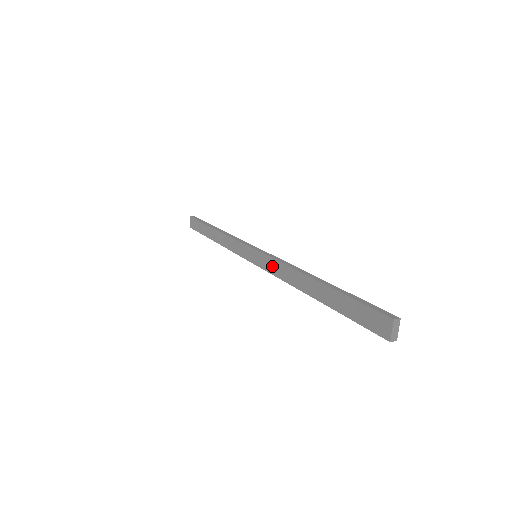
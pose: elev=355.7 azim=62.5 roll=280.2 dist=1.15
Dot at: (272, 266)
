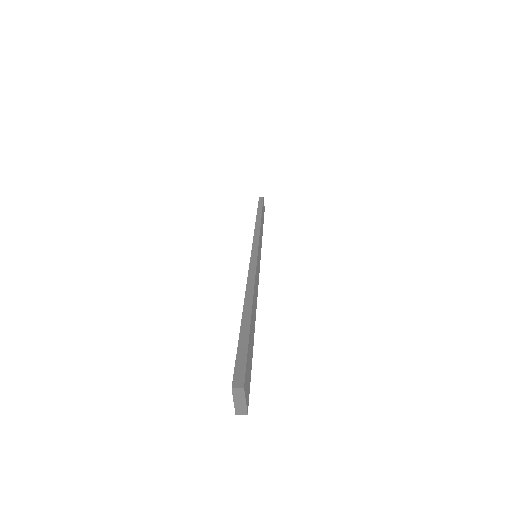
Dot at: occluded
